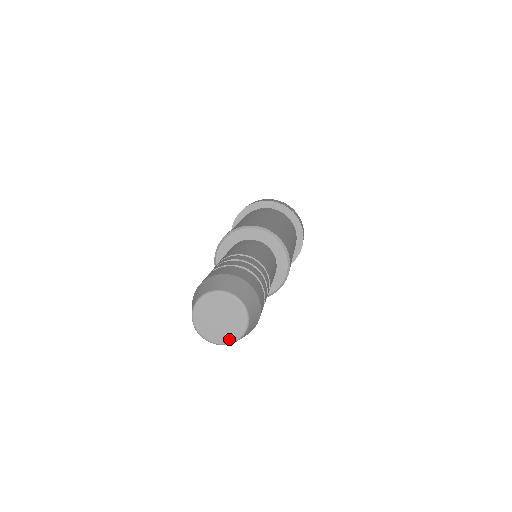
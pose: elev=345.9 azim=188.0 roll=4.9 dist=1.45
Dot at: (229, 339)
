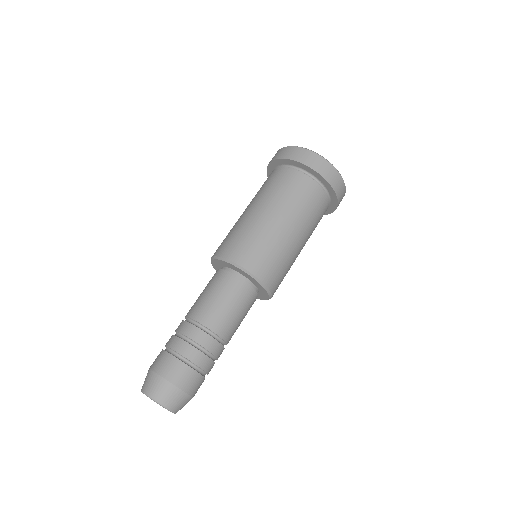
Dot at: occluded
